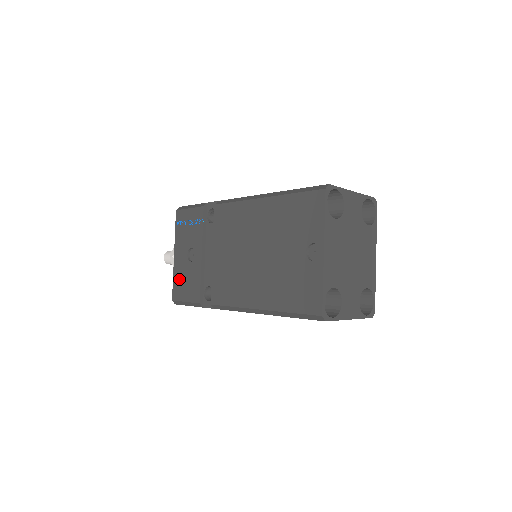
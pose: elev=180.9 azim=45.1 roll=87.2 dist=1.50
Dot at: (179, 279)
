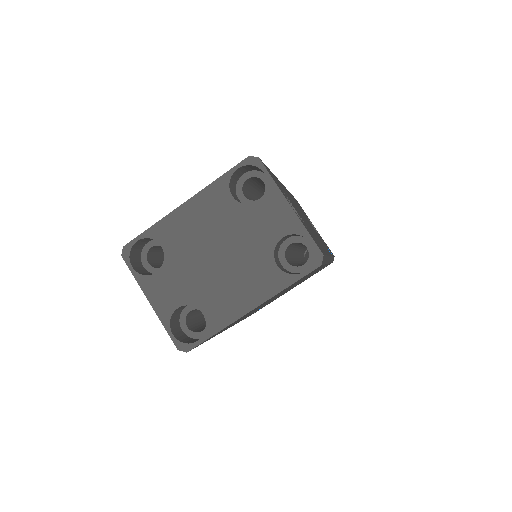
Dot at: occluded
